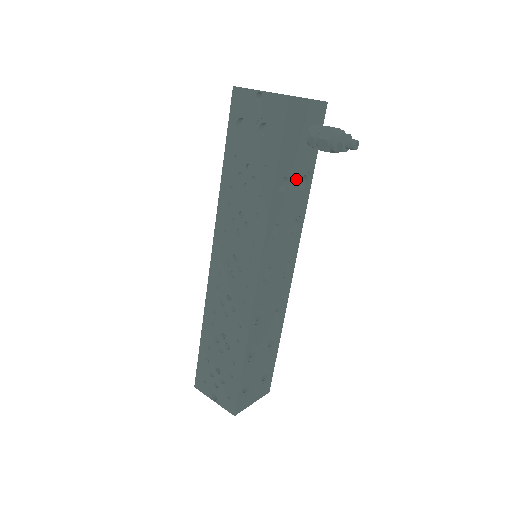
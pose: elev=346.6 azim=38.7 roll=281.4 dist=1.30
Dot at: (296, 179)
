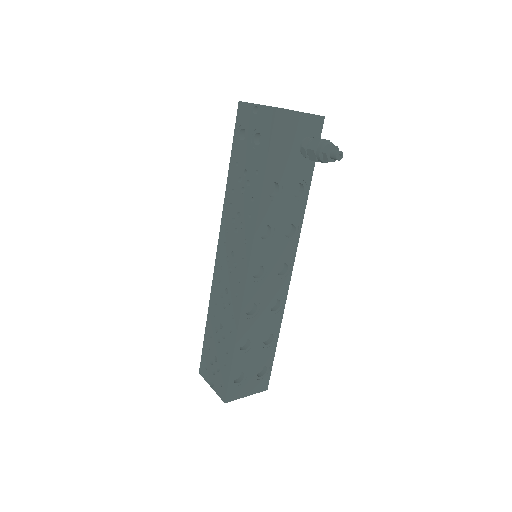
Dot at: (289, 186)
